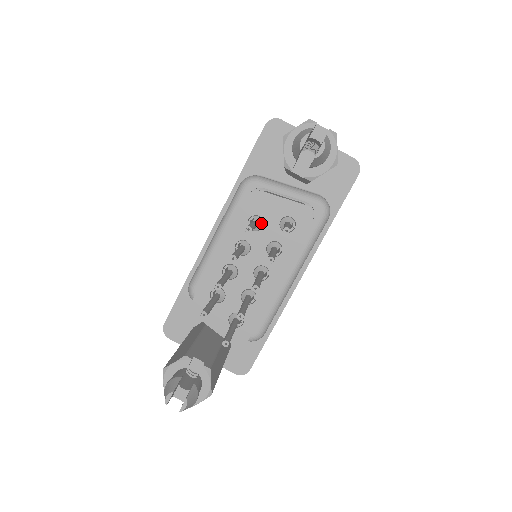
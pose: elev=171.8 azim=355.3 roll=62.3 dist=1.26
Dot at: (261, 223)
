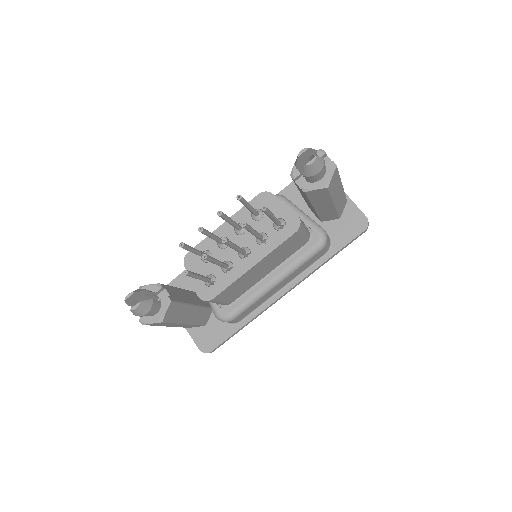
Dot at: (261, 216)
